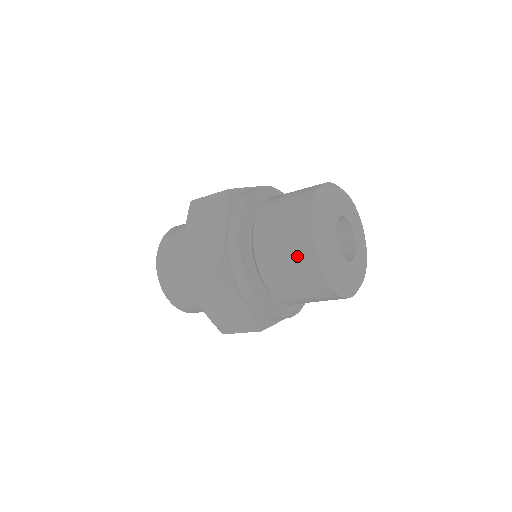
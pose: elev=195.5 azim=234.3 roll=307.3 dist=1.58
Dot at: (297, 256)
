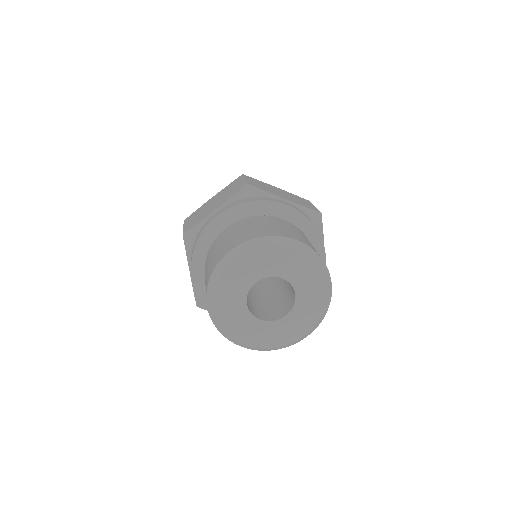
Dot at: (209, 271)
